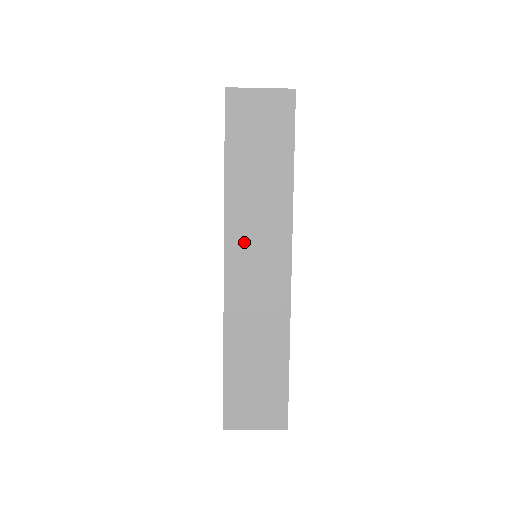
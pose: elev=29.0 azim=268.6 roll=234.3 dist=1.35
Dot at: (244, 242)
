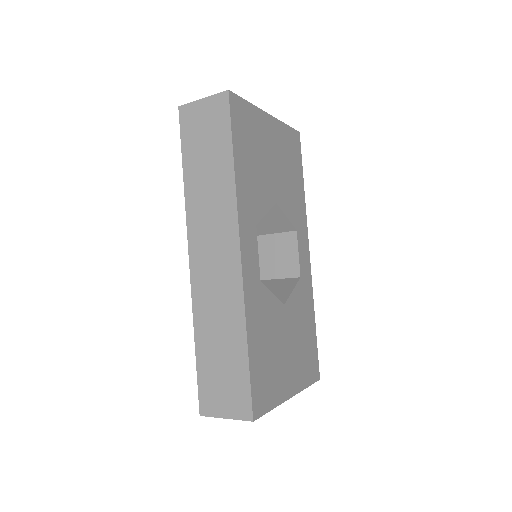
Dot at: (202, 234)
